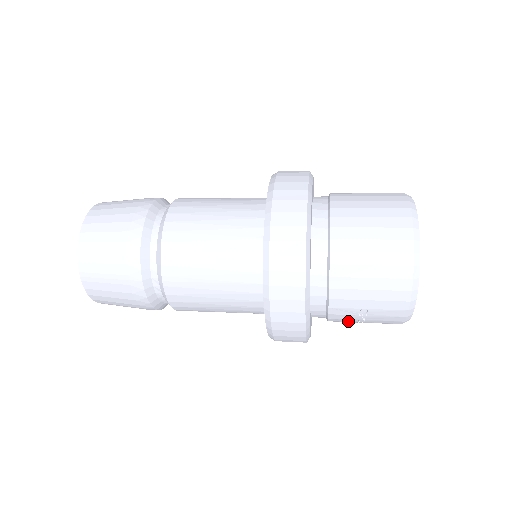
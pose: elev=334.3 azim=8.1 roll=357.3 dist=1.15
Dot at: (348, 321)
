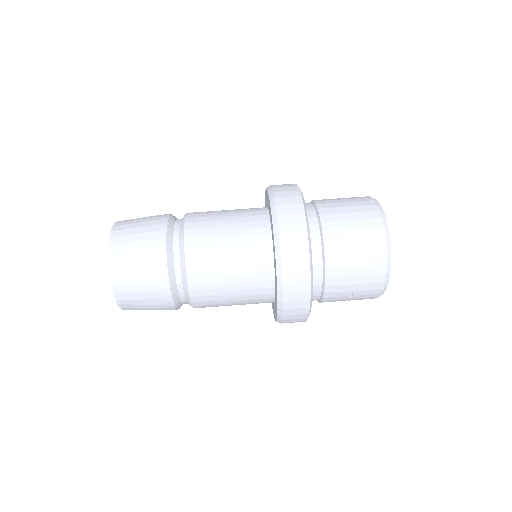
Dot at: occluded
